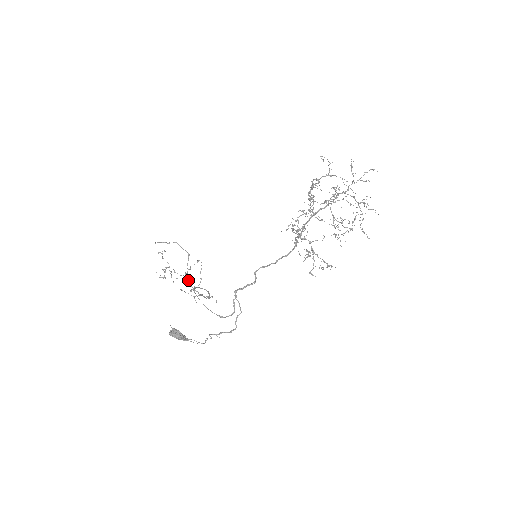
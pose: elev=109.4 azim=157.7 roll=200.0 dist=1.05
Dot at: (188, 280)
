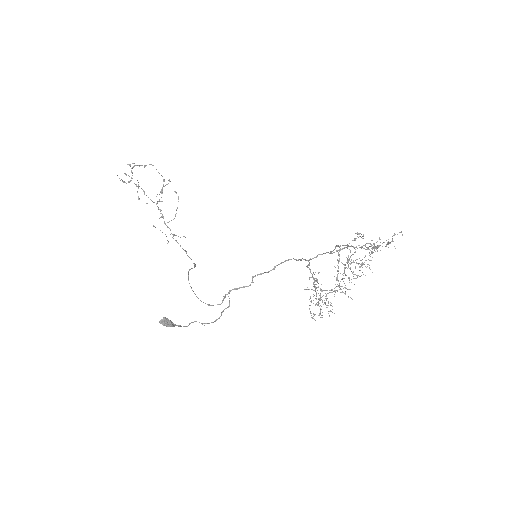
Dot at: (160, 211)
